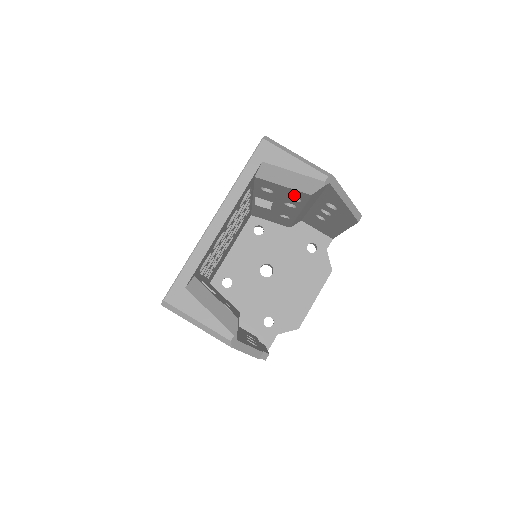
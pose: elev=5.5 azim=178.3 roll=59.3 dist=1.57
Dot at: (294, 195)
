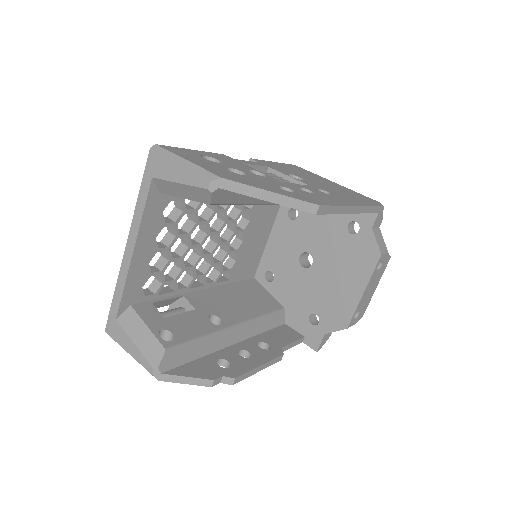
Dot at: occluded
